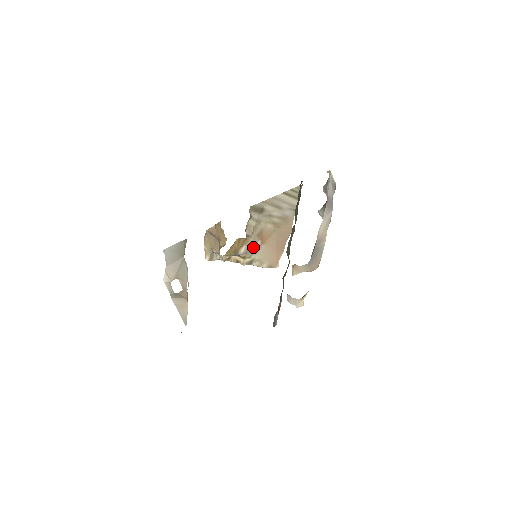
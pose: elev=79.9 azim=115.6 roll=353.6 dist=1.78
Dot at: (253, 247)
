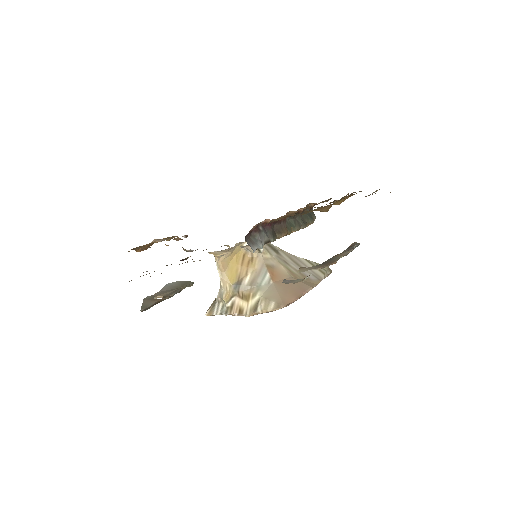
Dot at: (260, 280)
